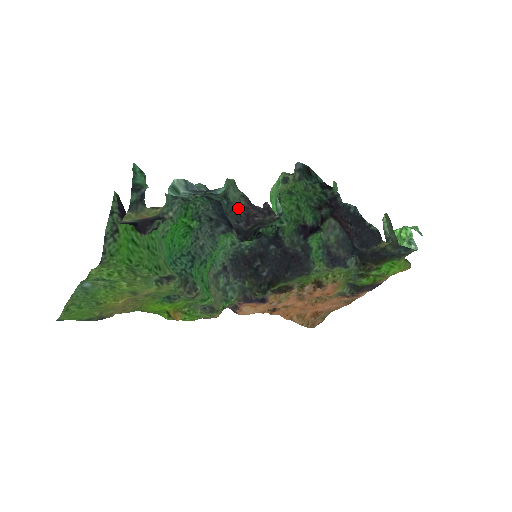
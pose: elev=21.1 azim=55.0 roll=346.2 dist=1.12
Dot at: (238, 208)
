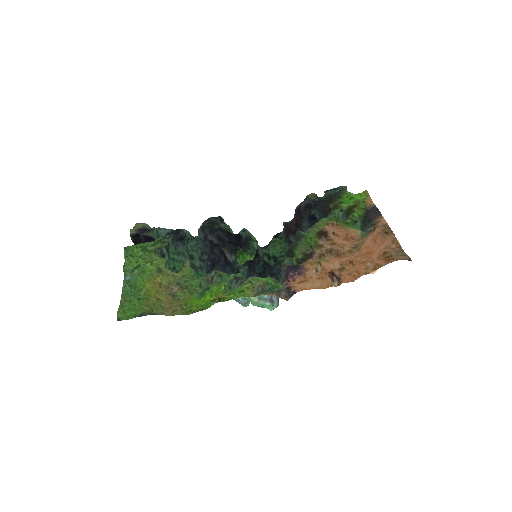
Dot at: occluded
